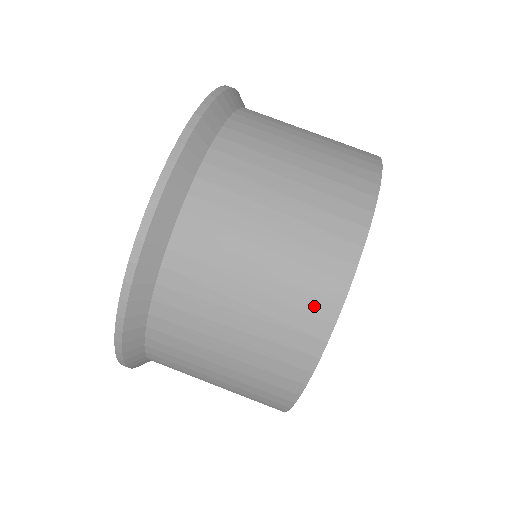
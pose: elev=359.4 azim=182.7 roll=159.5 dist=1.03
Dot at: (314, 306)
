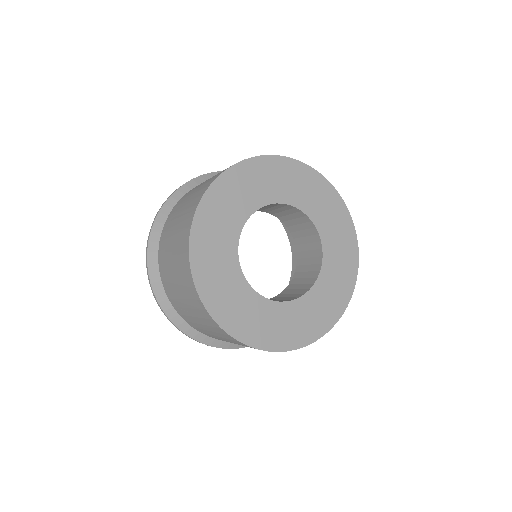
Dot at: (187, 224)
